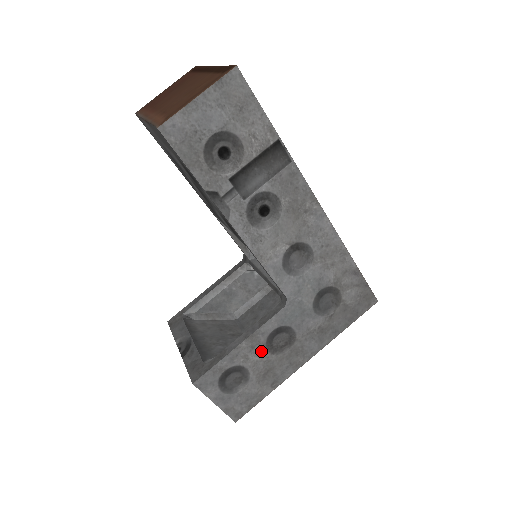
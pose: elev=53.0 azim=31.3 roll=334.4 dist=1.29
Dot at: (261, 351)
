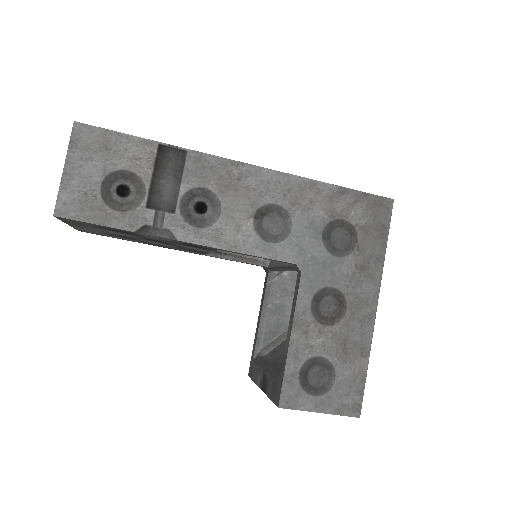
Dot at: (318, 330)
